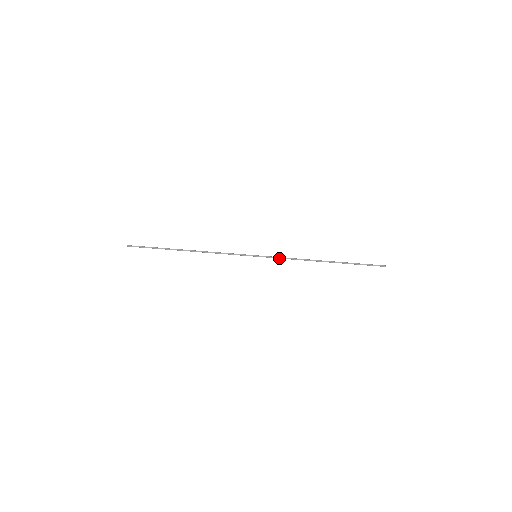
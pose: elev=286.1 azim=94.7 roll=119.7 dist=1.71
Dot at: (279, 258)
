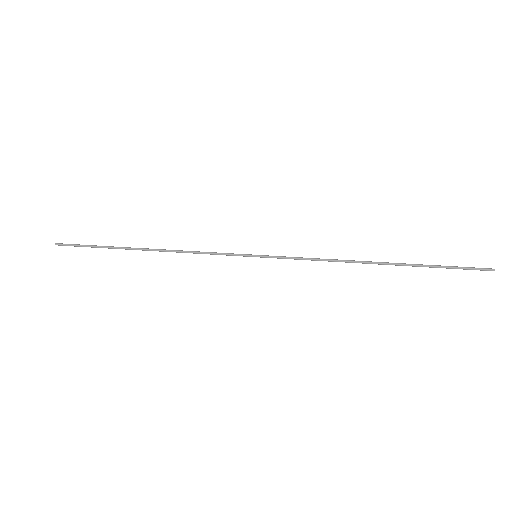
Dot at: (295, 258)
